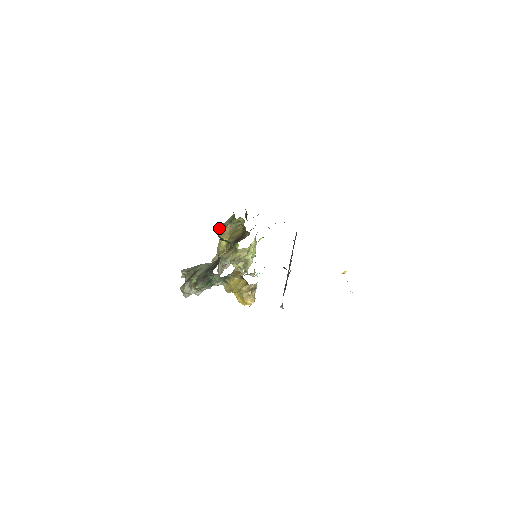
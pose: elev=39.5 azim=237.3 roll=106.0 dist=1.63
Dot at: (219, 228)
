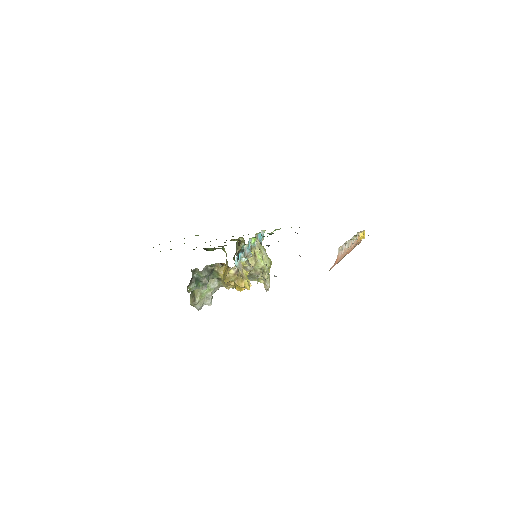
Dot at: occluded
